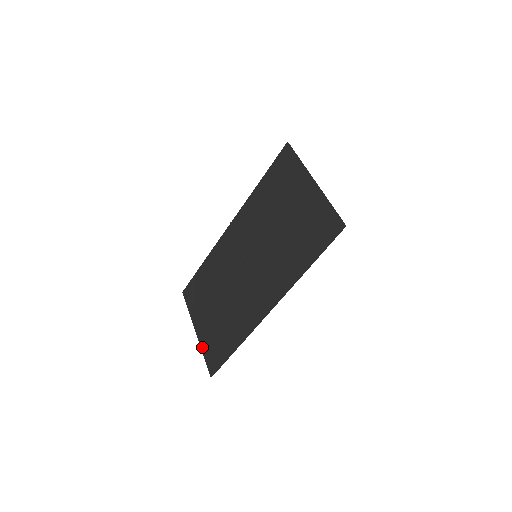
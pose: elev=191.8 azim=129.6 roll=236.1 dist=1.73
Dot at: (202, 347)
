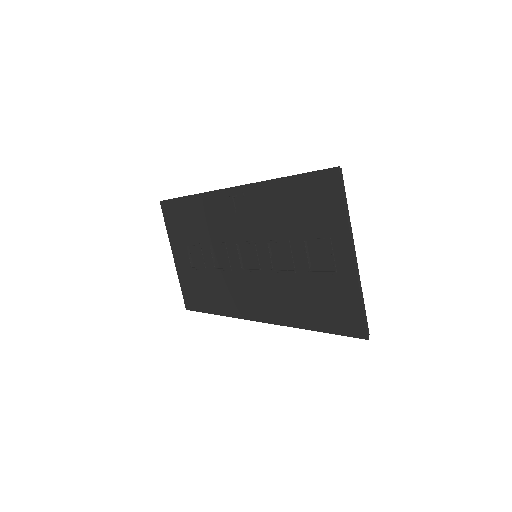
Dot at: (179, 278)
